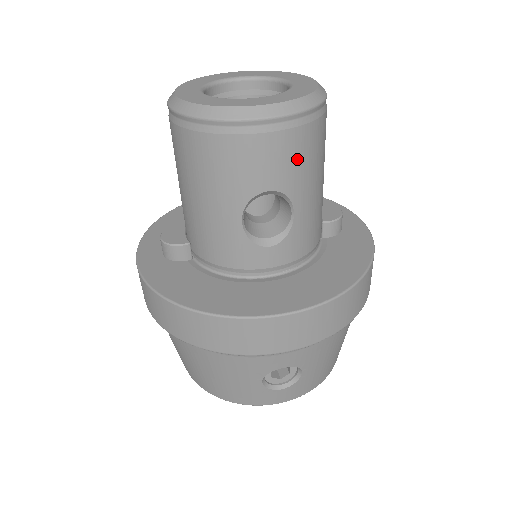
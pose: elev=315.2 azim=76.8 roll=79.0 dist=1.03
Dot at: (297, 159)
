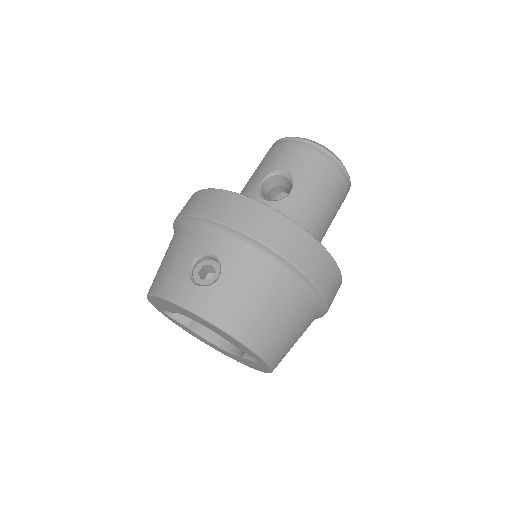
Dot at: (309, 166)
